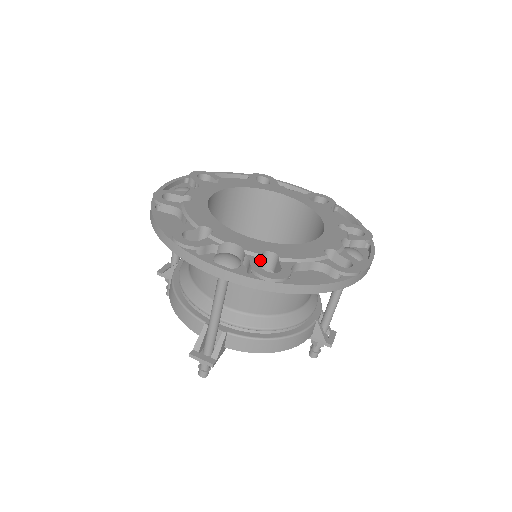
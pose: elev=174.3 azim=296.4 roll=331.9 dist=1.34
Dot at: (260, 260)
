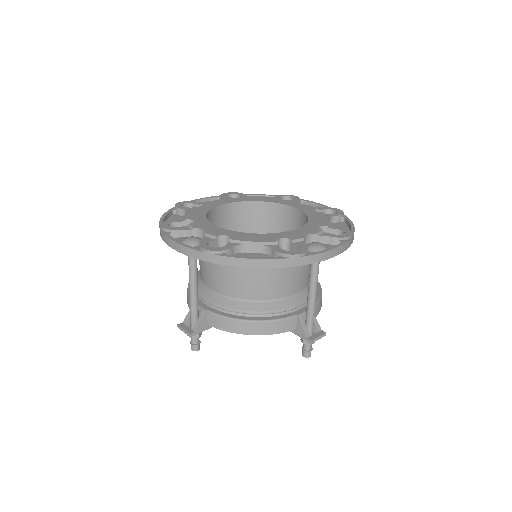
Dot at: (212, 240)
